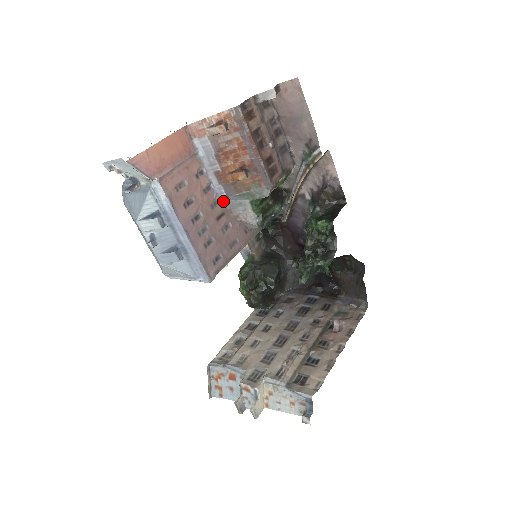
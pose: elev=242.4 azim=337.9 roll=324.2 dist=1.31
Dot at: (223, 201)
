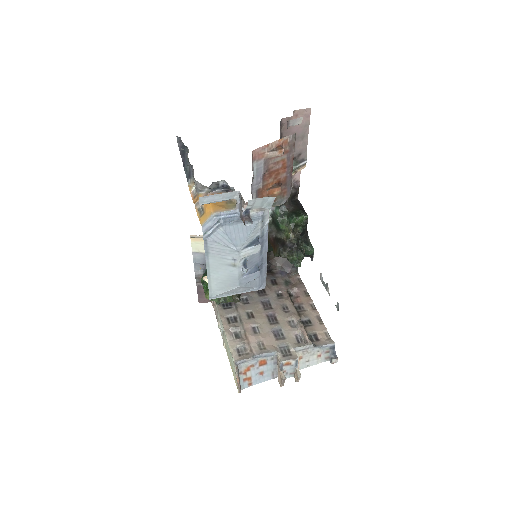
Dot at: occluded
